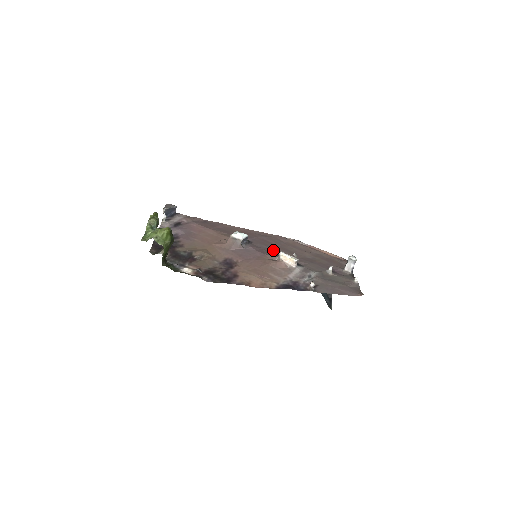
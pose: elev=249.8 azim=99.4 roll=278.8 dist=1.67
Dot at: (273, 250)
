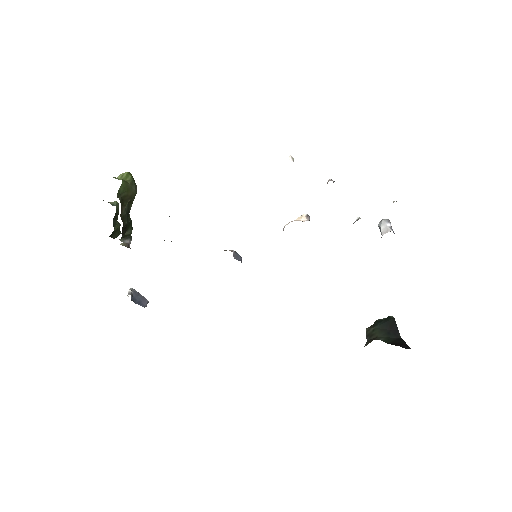
Dot at: occluded
